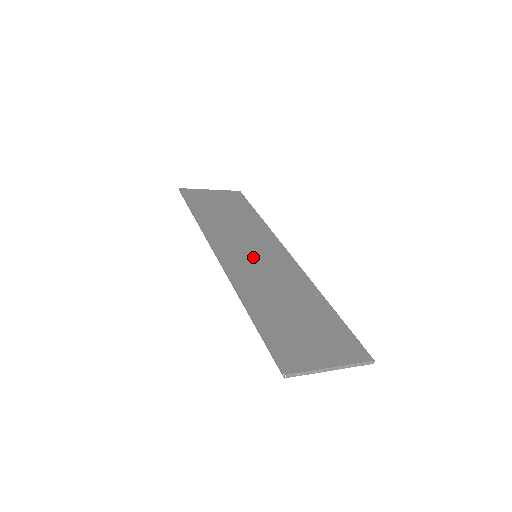
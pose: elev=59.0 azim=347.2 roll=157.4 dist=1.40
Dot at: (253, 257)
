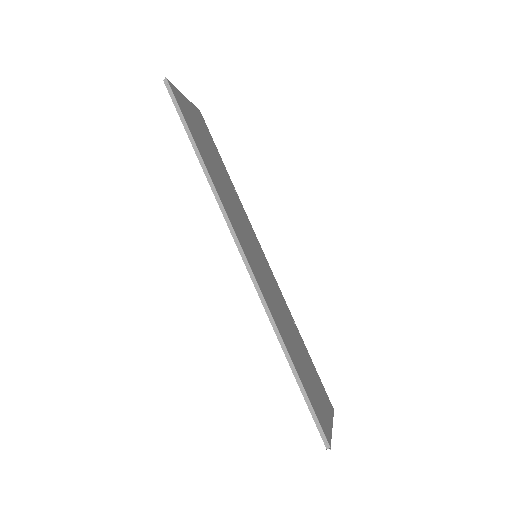
Dot at: (257, 259)
